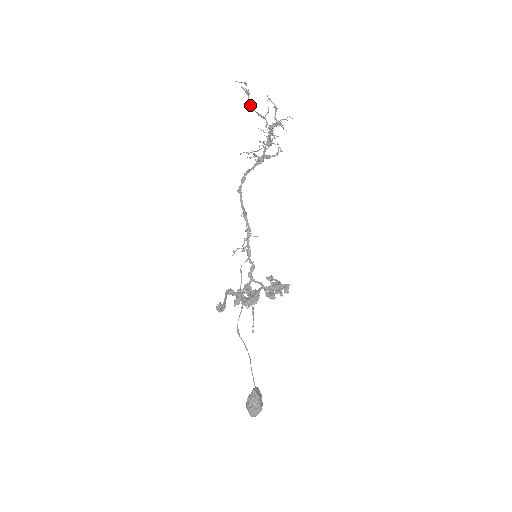
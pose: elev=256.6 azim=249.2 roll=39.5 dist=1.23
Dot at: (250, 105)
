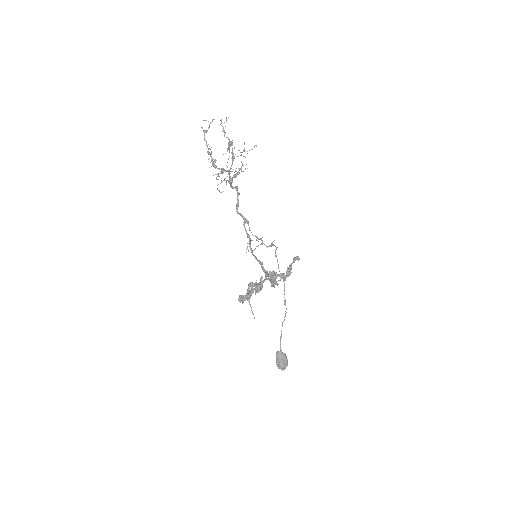
Dot at: (206, 144)
